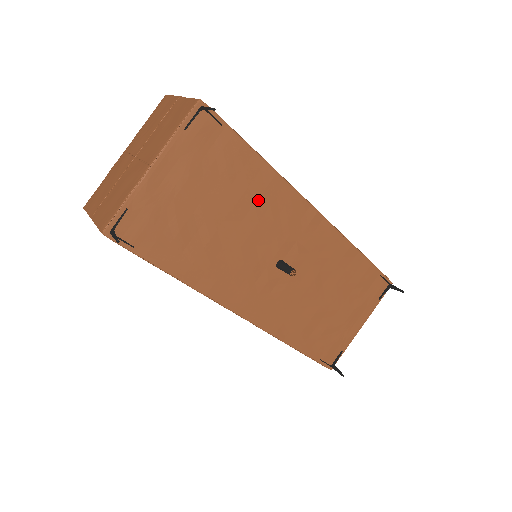
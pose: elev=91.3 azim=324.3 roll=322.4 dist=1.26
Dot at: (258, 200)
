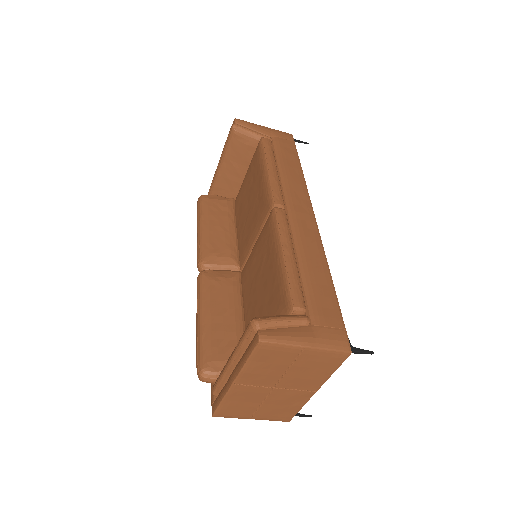
Dot at: occluded
